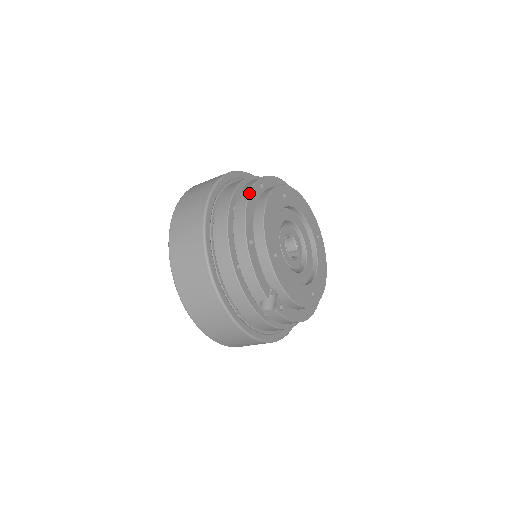
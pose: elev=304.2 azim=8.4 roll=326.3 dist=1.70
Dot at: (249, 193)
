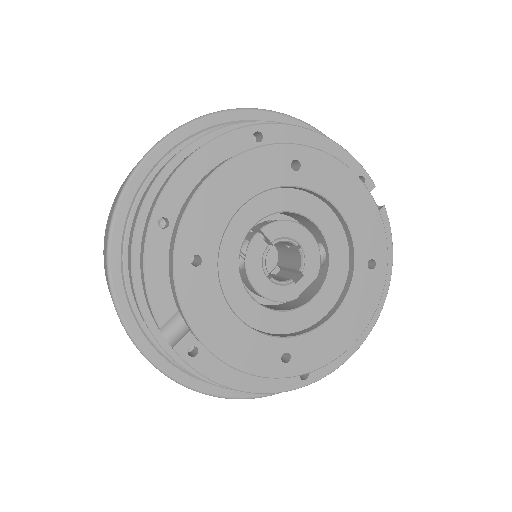
Dot at: (209, 141)
